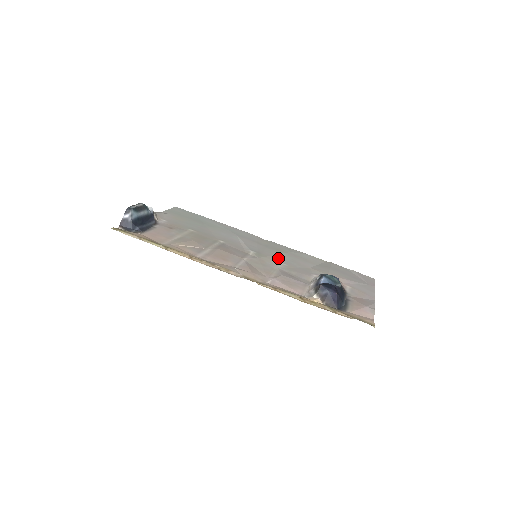
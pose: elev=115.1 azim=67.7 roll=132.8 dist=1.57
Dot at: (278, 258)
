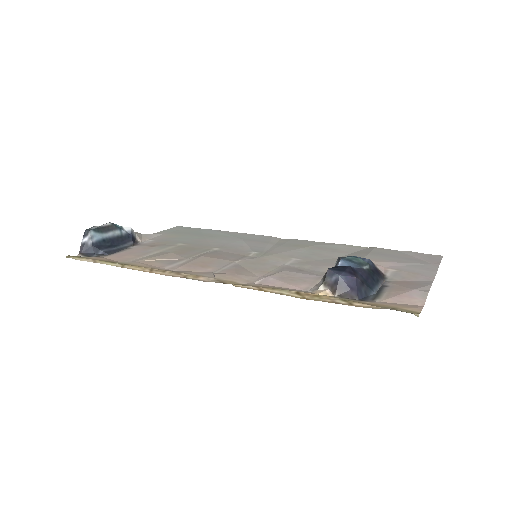
Dot at: (291, 254)
